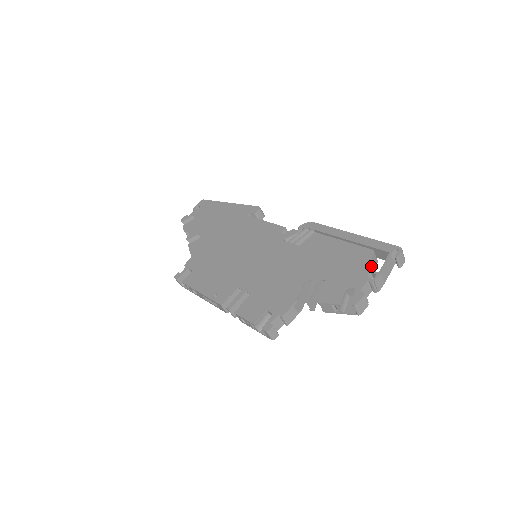
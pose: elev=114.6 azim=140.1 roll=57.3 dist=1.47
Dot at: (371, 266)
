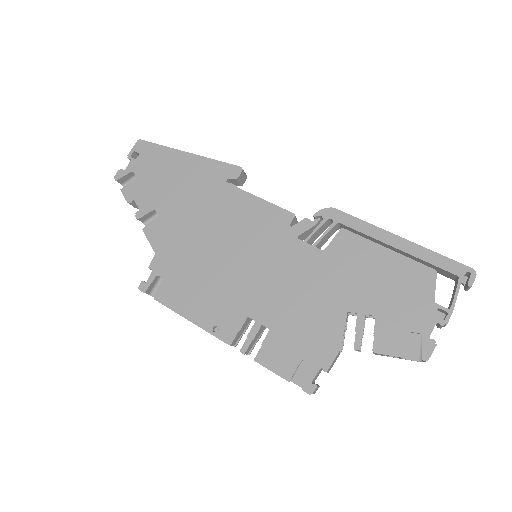
Dot at: (434, 293)
